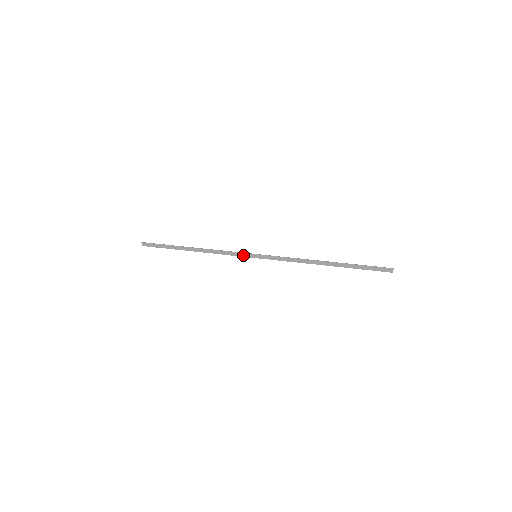
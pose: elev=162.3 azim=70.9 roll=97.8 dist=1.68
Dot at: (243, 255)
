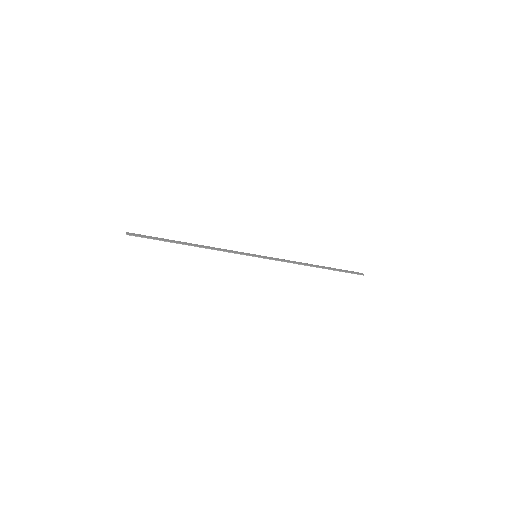
Dot at: (244, 254)
